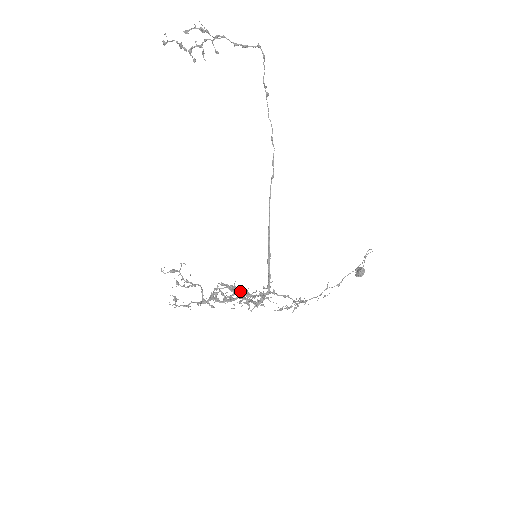
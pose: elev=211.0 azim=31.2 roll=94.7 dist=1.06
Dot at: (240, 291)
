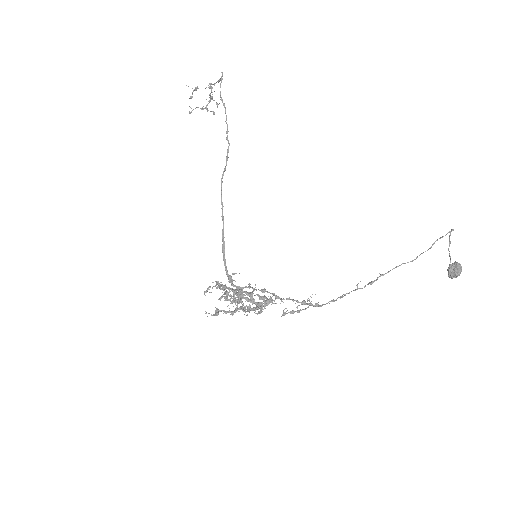
Dot at: (214, 286)
